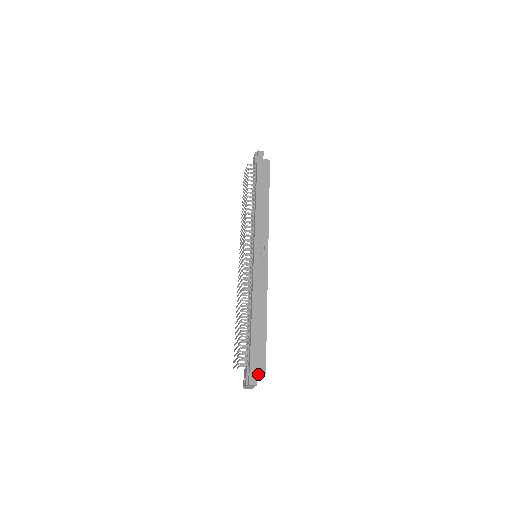
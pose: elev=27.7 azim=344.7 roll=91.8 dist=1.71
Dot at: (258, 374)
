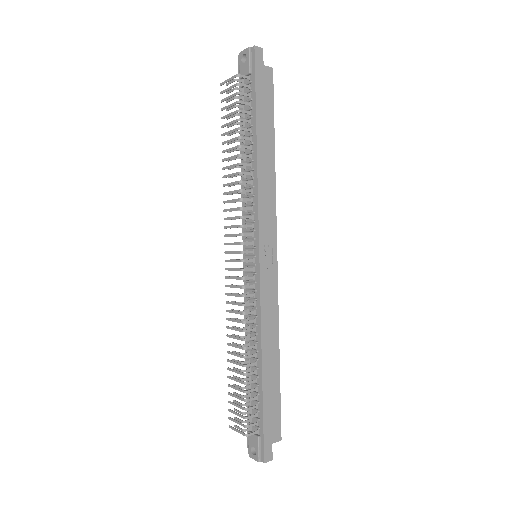
Dot at: occluded
